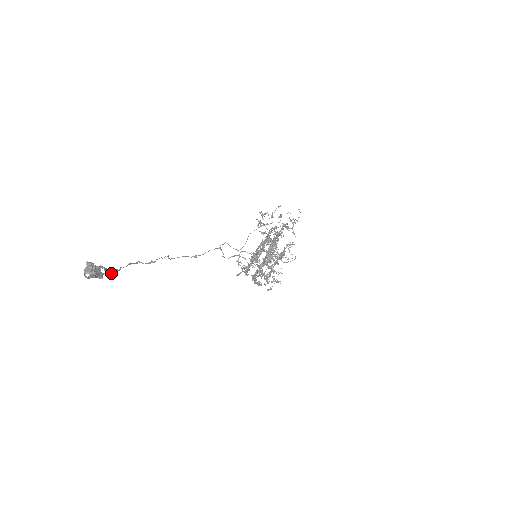
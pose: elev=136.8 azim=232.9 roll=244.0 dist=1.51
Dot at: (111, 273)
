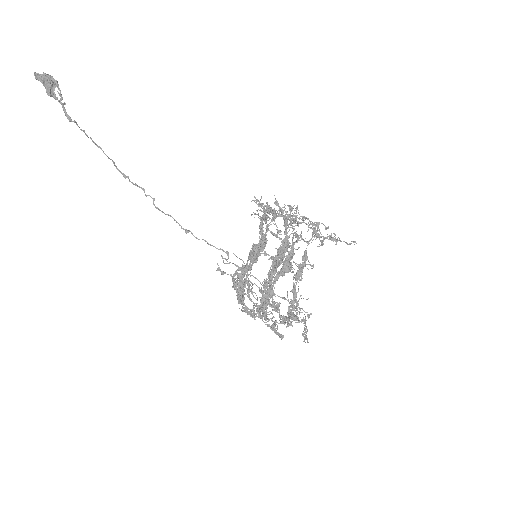
Dot at: (67, 115)
